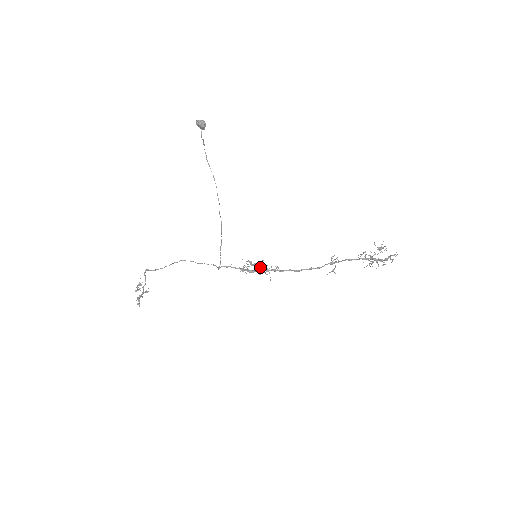
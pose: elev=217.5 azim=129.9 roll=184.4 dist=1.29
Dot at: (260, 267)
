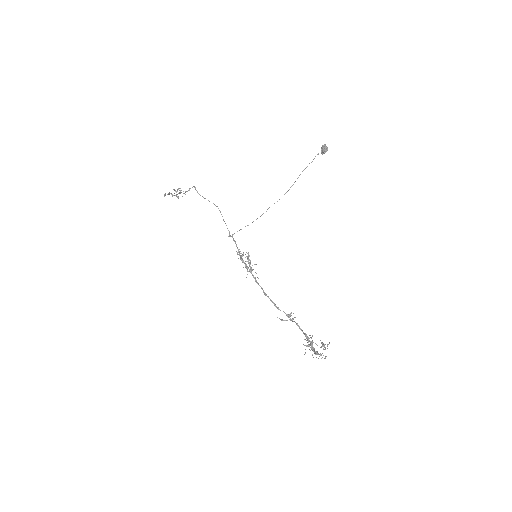
Dot at: occluded
